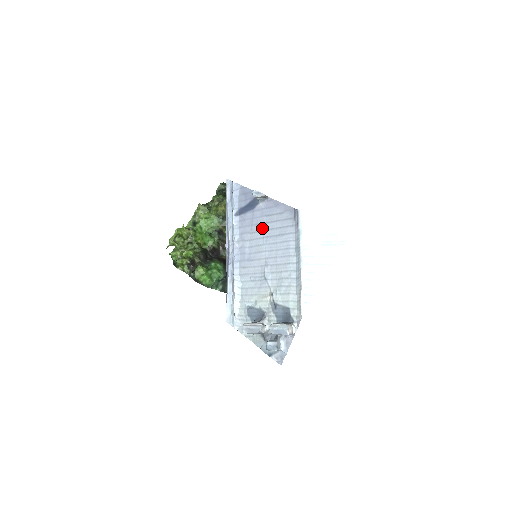
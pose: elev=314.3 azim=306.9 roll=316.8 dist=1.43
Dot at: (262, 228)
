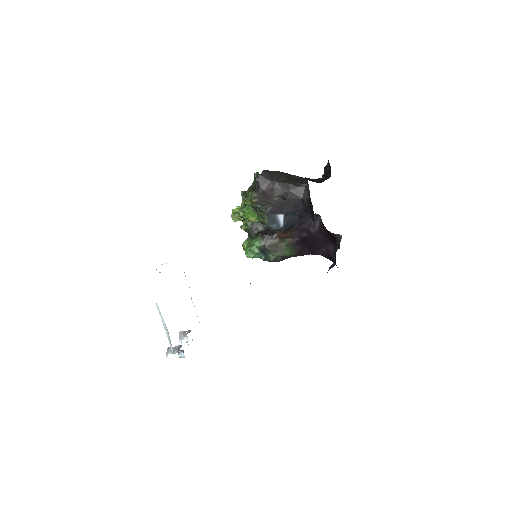
Dot at: occluded
